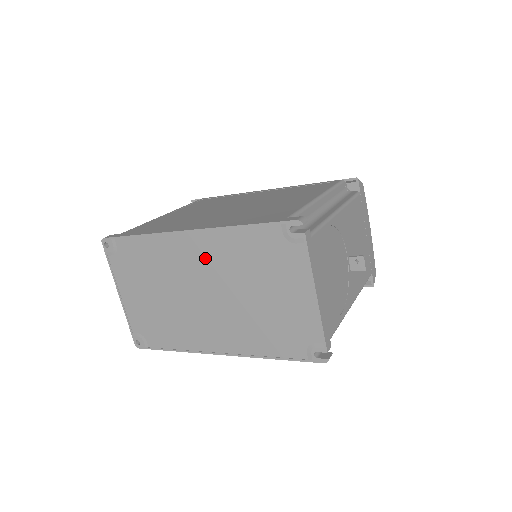
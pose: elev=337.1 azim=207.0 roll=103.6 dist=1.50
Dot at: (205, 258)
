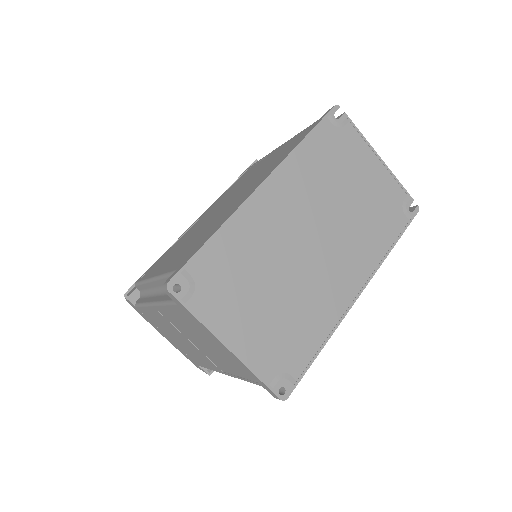
Dot at: (292, 199)
